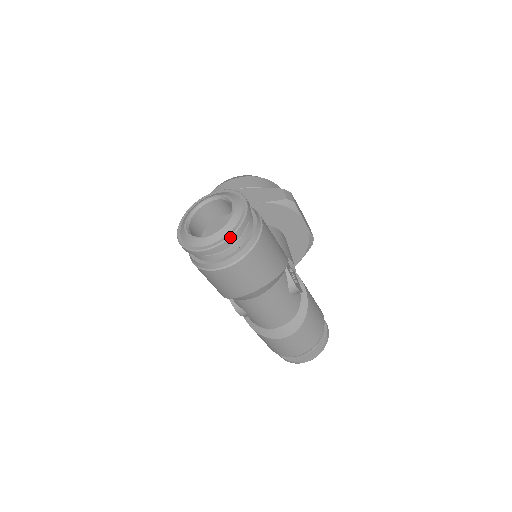
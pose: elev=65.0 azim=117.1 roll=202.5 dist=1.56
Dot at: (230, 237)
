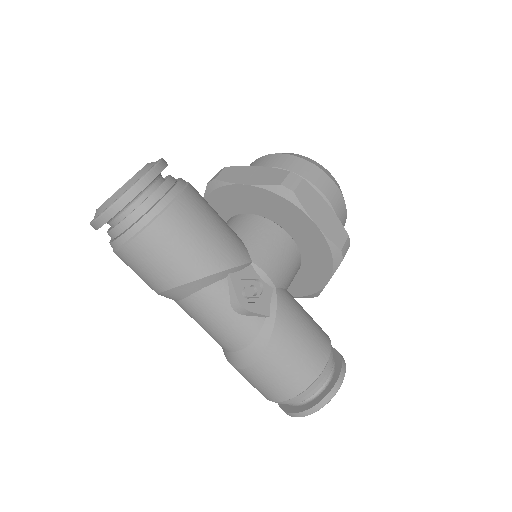
Dot at: (104, 212)
